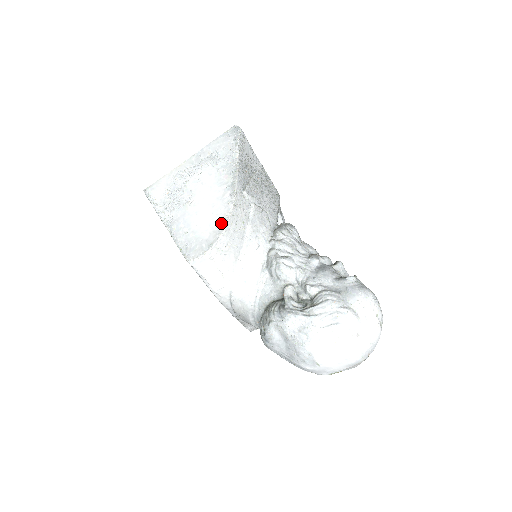
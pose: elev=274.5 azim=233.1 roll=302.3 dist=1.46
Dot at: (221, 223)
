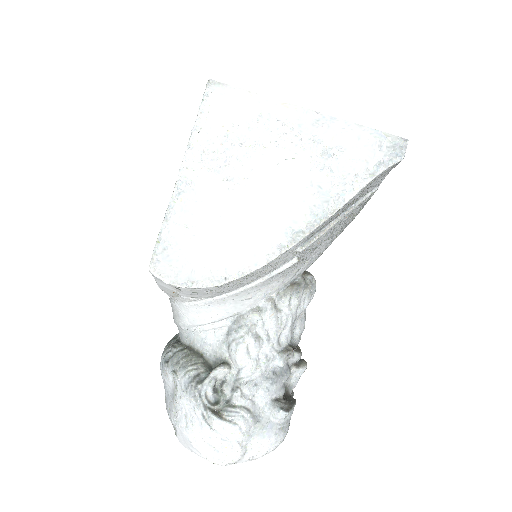
Dot at: (228, 271)
